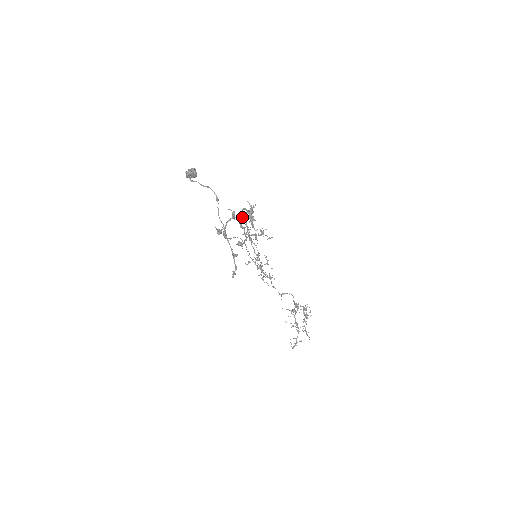
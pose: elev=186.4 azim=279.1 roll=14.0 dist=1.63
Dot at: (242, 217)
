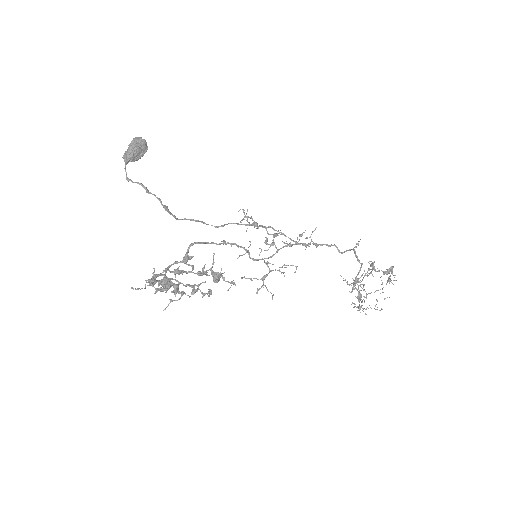
Dot at: (184, 258)
